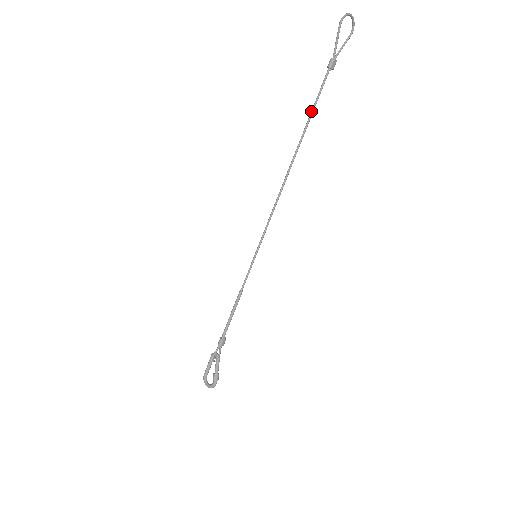
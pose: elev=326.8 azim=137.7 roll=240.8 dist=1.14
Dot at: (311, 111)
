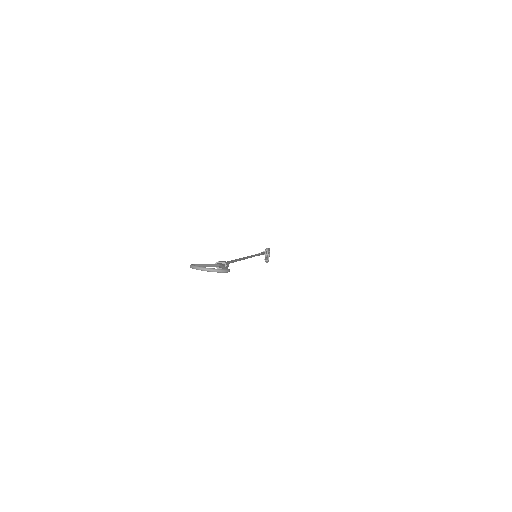
Dot at: occluded
